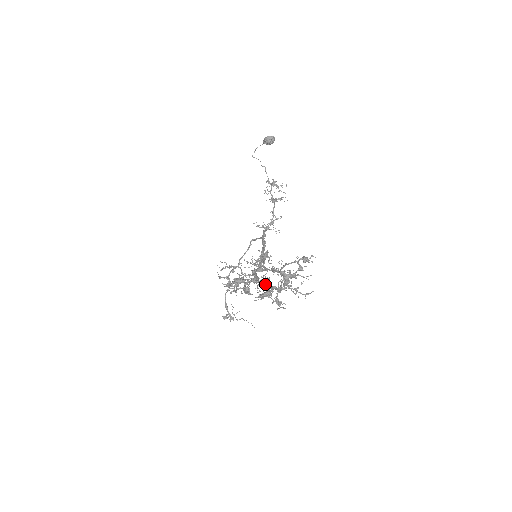
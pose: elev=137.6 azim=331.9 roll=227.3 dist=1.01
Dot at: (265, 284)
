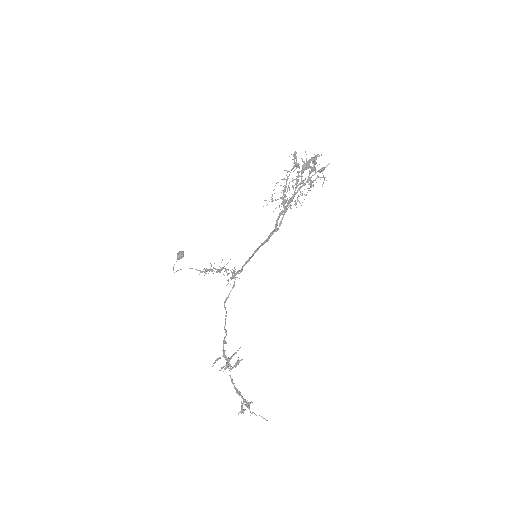
Dot at: (308, 164)
